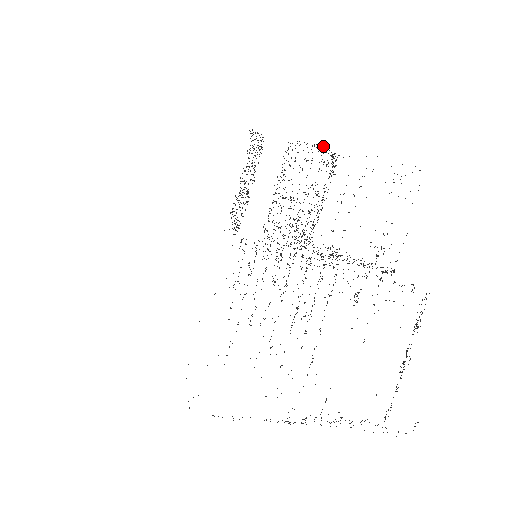
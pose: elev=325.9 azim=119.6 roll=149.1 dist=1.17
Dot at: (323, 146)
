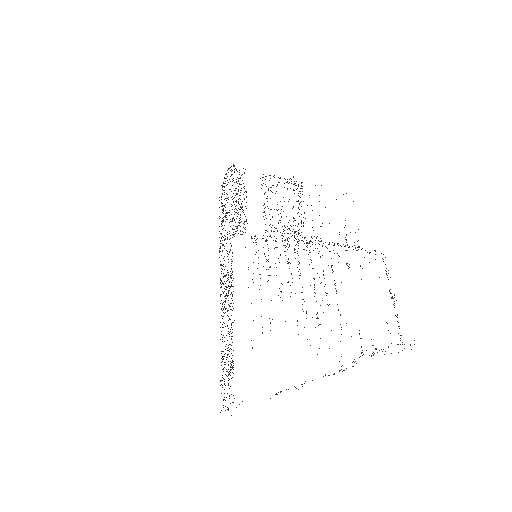
Dot at: (287, 179)
